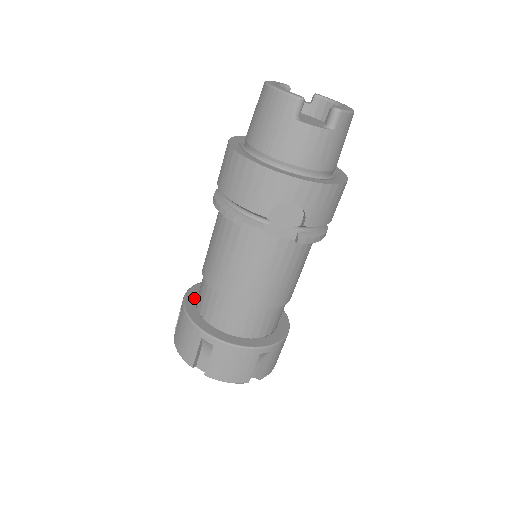
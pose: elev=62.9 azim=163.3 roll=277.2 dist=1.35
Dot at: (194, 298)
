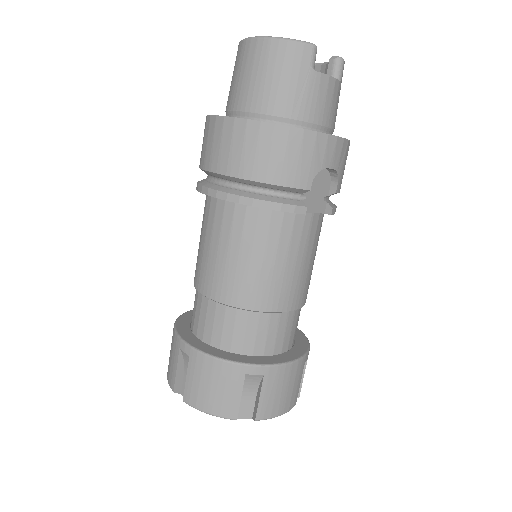
Dot at: (194, 337)
